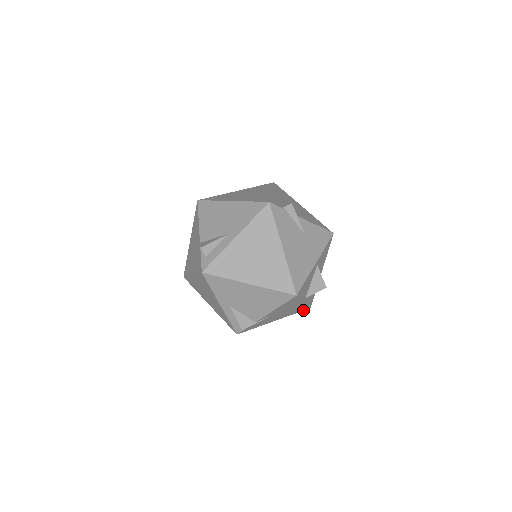
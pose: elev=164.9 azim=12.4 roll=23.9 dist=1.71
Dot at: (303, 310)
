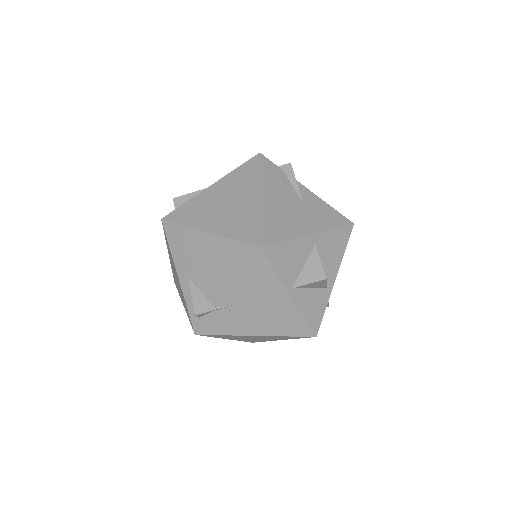
Dot at: (303, 335)
